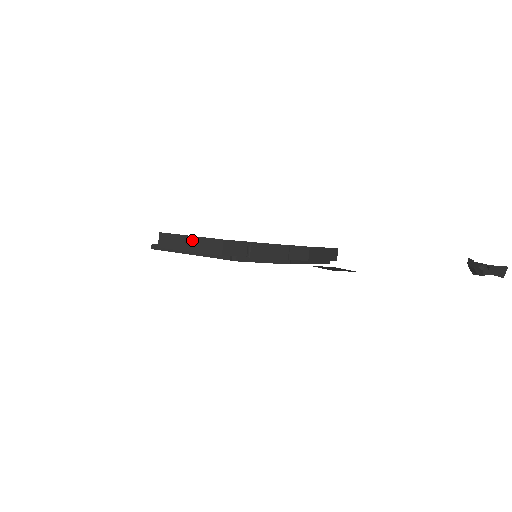
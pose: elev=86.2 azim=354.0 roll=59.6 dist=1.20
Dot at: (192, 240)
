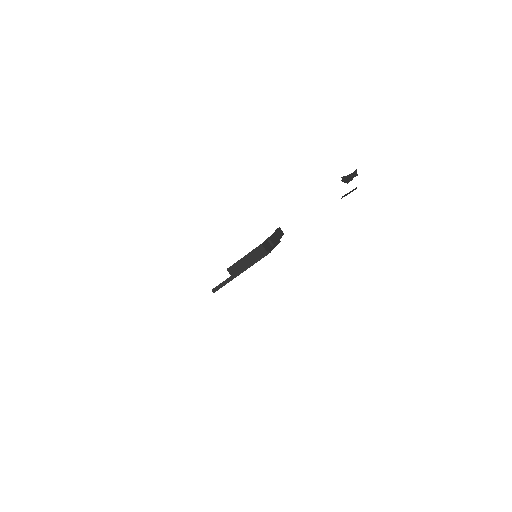
Dot at: (247, 258)
